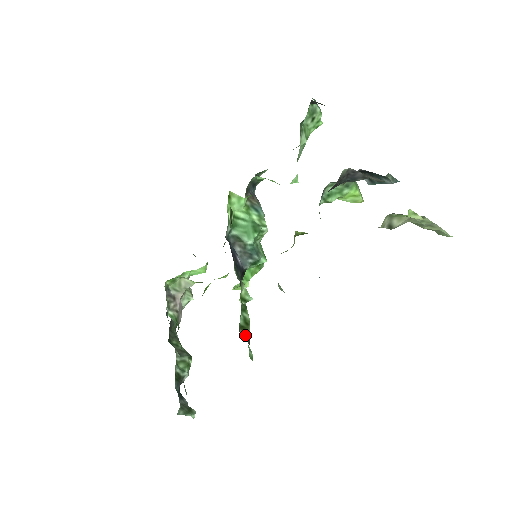
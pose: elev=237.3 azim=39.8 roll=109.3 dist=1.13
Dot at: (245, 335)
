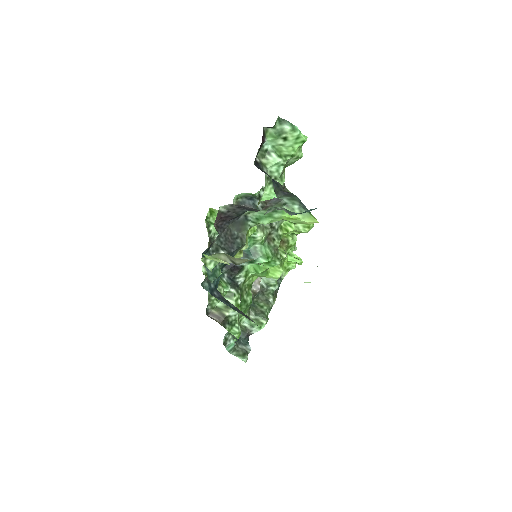
Dot at: (218, 315)
